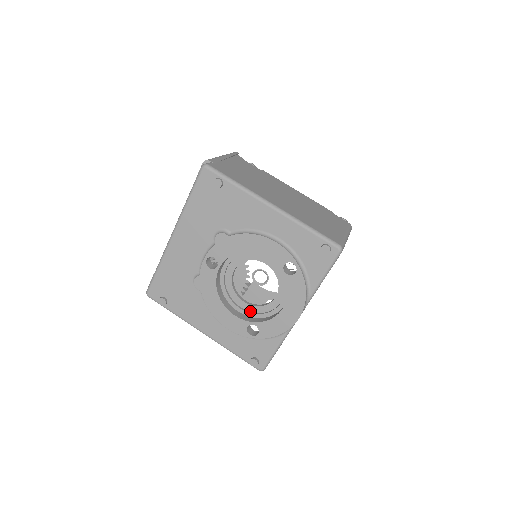
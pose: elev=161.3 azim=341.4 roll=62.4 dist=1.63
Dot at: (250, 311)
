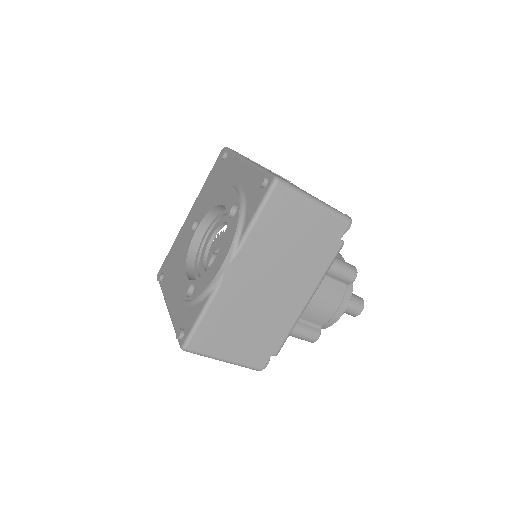
Dot at: occluded
